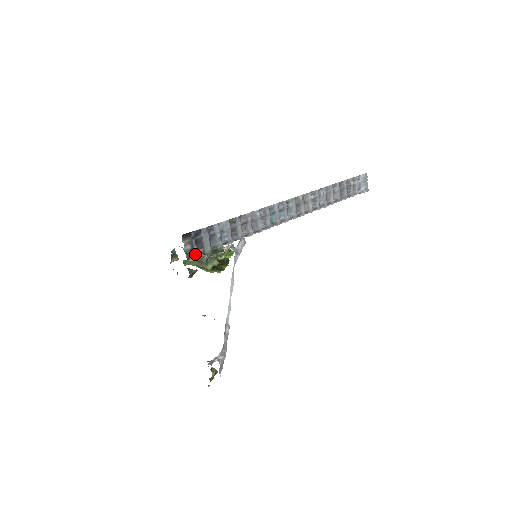
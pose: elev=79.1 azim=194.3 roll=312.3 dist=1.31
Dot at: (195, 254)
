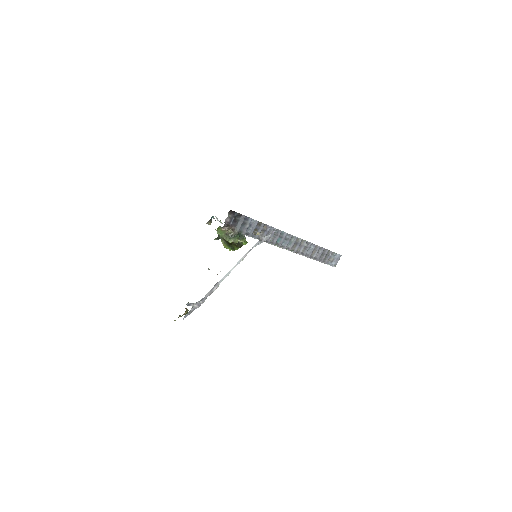
Dot at: (228, 227)
